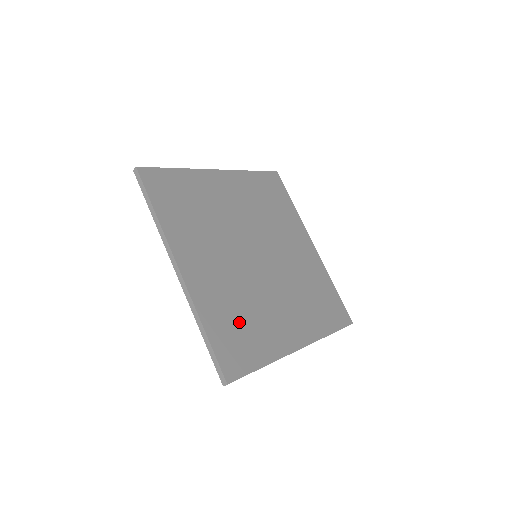
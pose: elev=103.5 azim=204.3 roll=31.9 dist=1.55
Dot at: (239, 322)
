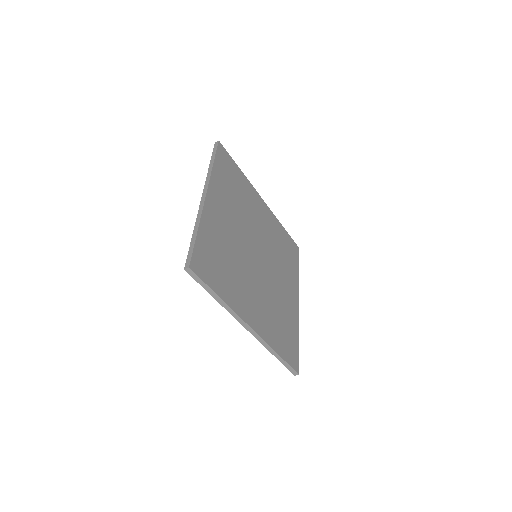
Dot at: (281, 326)
